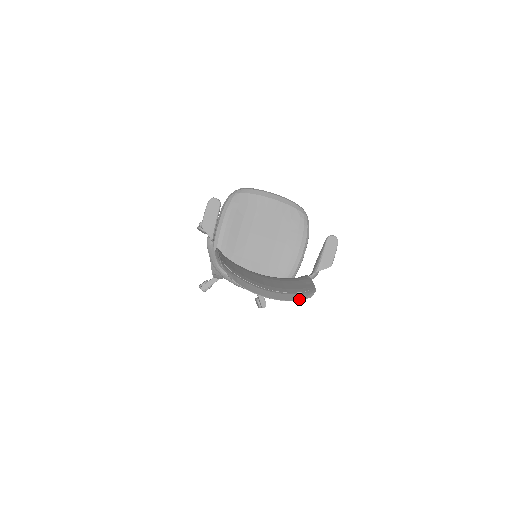
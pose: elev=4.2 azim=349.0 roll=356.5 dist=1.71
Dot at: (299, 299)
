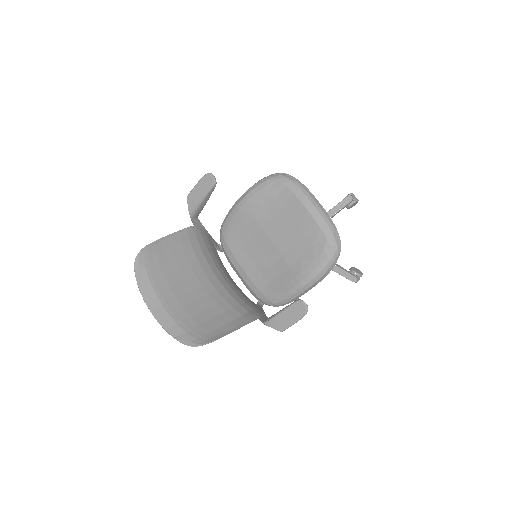
Dot at: (178, 338)
